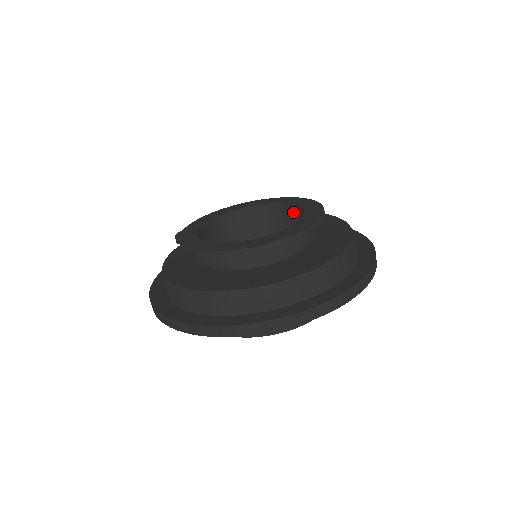
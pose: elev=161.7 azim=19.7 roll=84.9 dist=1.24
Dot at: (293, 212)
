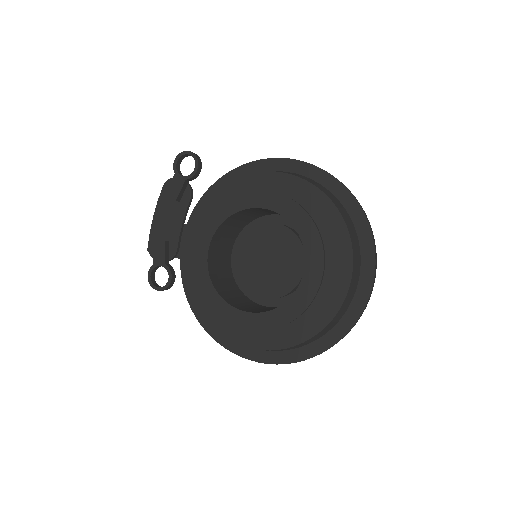
Dot at: occluded
